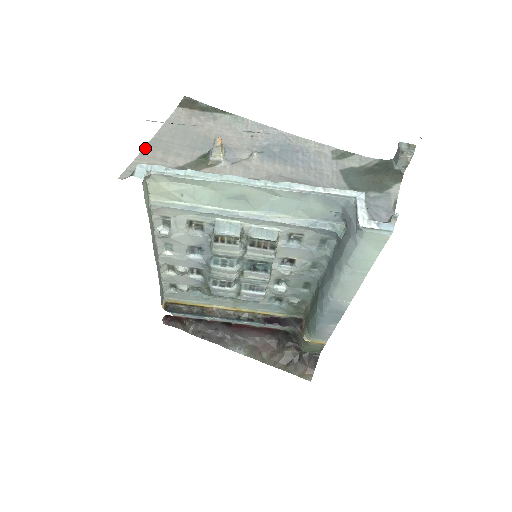
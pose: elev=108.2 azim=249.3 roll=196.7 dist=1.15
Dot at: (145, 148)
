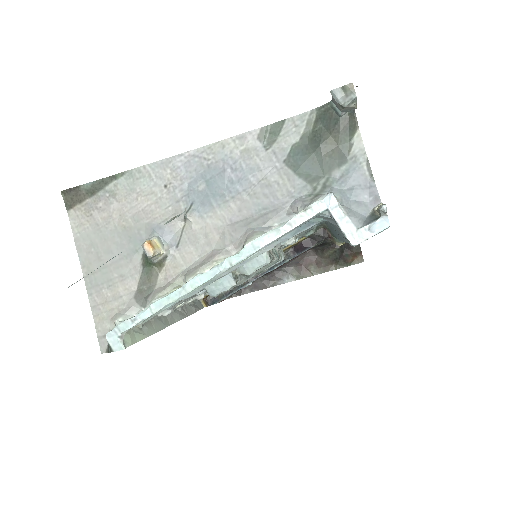
Dot at: (89, 296)
